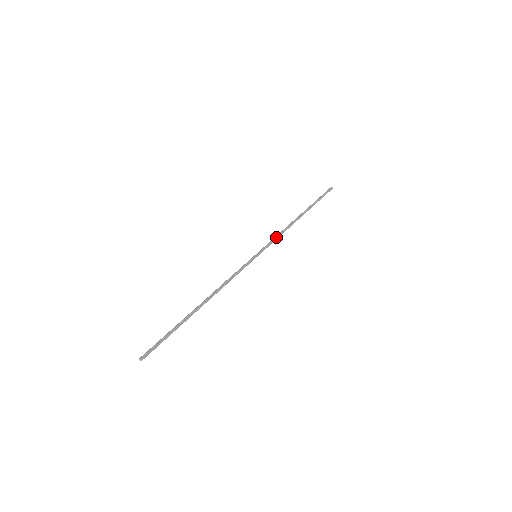
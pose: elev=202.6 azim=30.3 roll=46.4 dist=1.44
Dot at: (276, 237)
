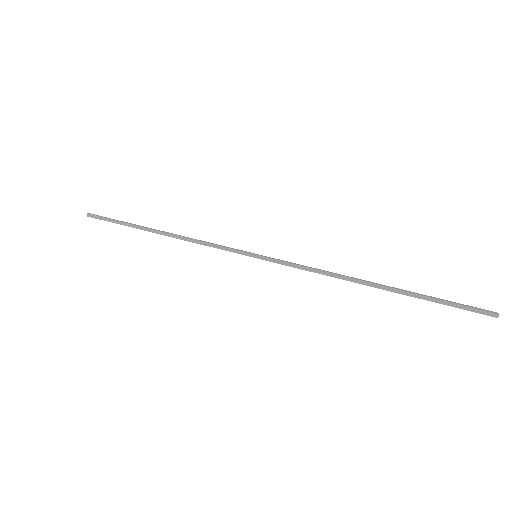
Dot at: (302, 266)
